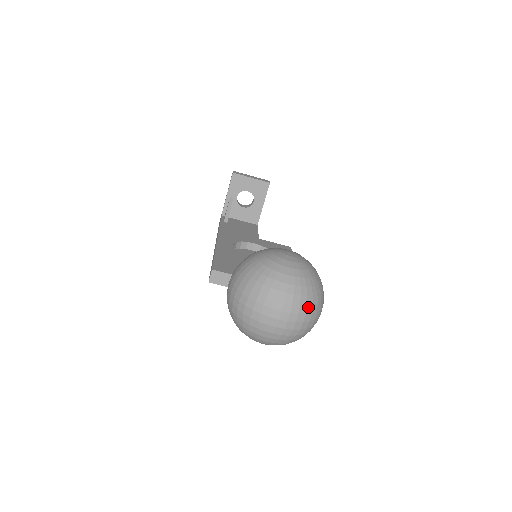
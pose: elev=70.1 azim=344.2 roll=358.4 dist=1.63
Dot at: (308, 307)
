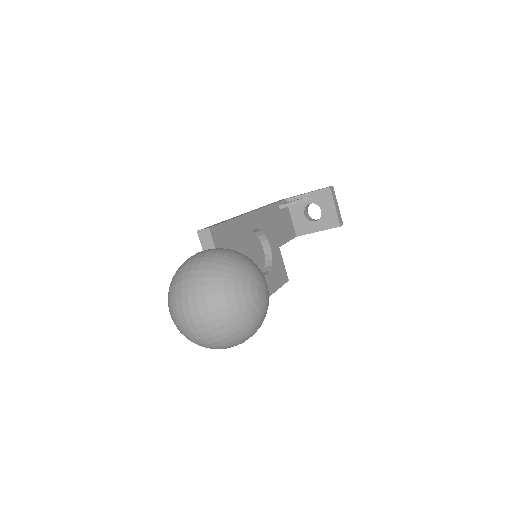
Dot at: (219, 336)
